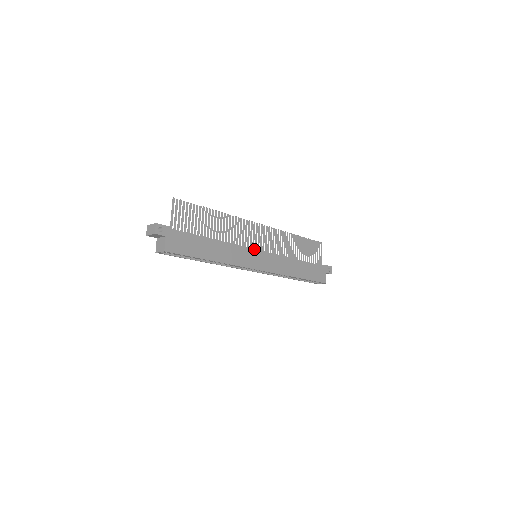
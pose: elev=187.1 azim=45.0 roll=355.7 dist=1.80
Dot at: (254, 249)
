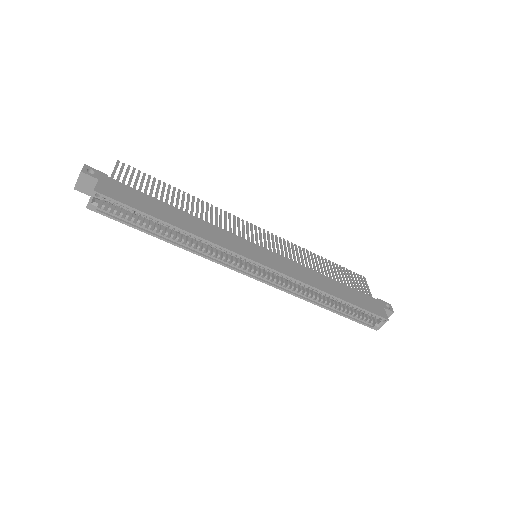
Dot at: (249, 241)
